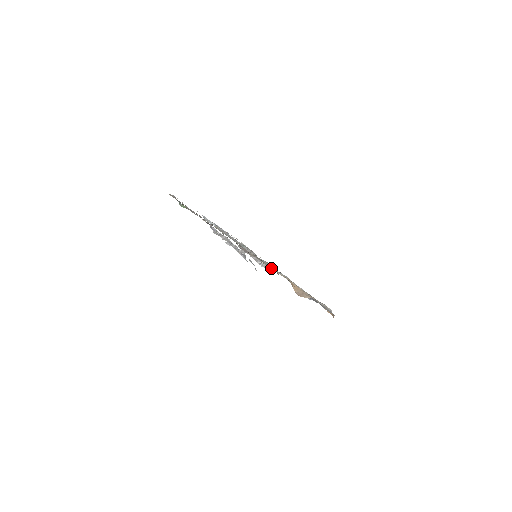
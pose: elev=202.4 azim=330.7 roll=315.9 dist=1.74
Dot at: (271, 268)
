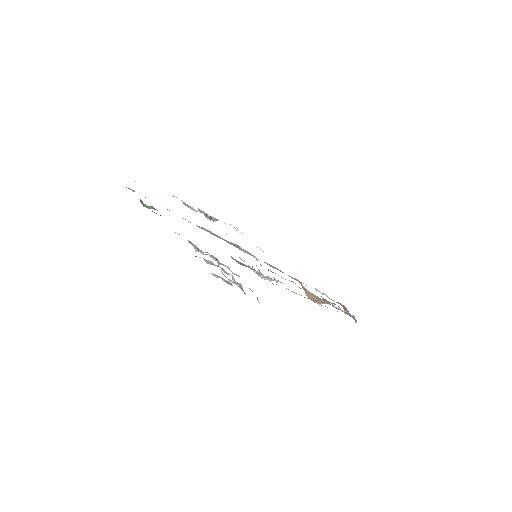
Dot at: occluded
